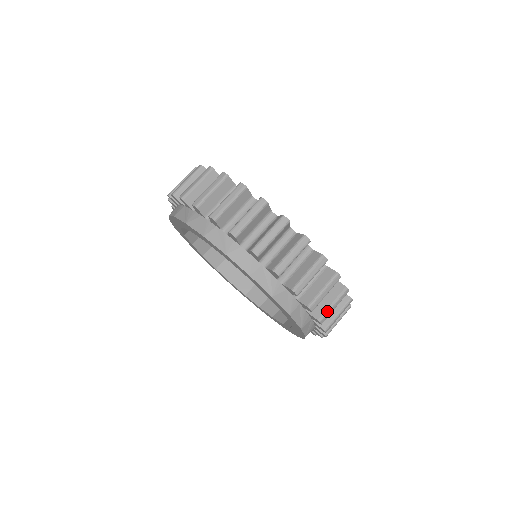
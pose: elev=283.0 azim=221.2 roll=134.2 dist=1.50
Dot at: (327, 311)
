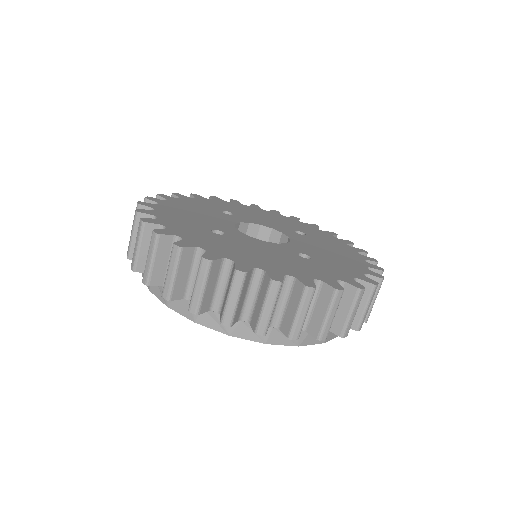
Dot at: (362, 318)
